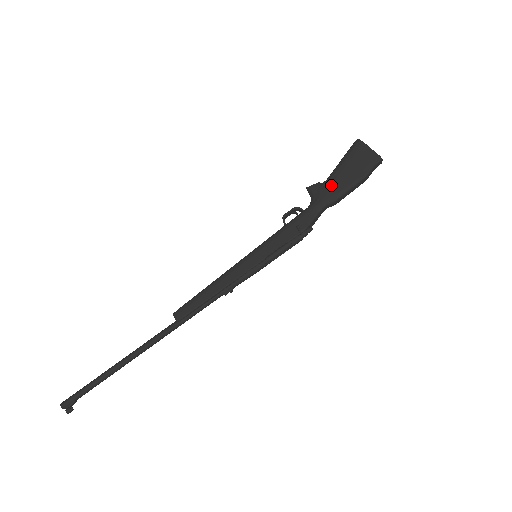
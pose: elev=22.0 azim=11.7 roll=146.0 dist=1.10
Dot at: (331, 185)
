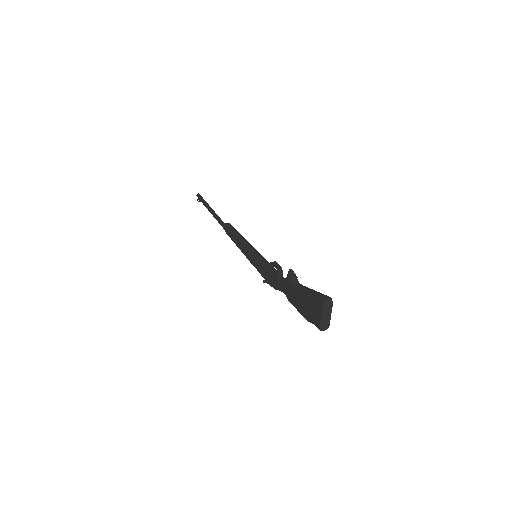
Dot at: (292, 292)
